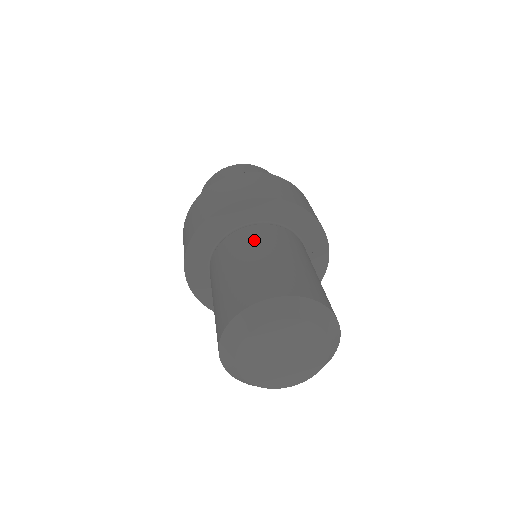
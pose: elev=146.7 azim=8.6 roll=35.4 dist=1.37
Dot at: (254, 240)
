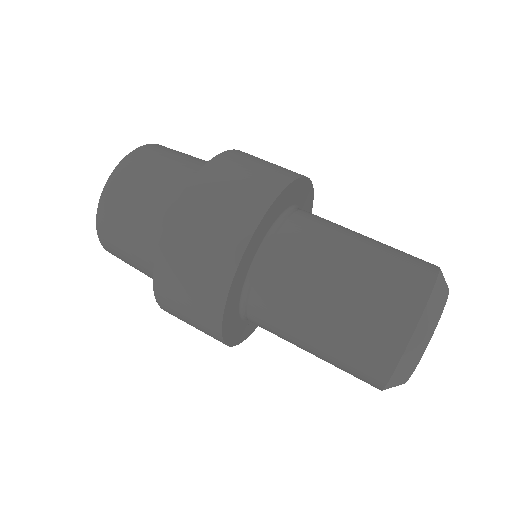
Dot at: occluded
